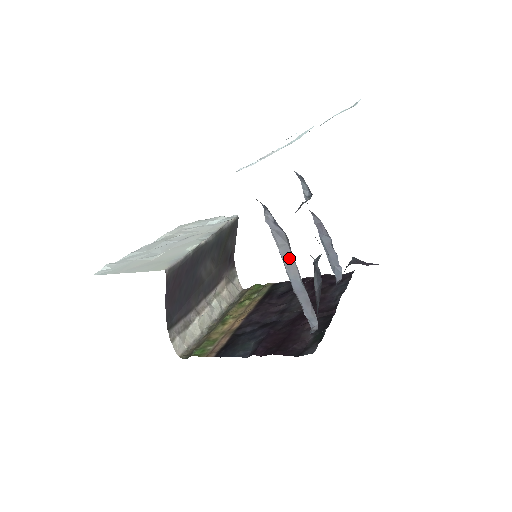
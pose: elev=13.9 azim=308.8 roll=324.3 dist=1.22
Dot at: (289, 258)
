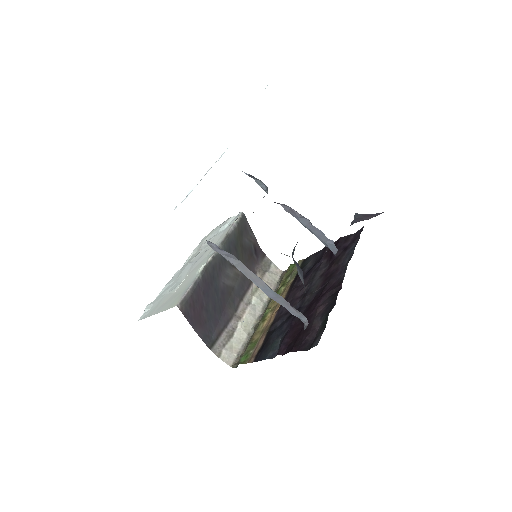
Dot at: (249, 273)
